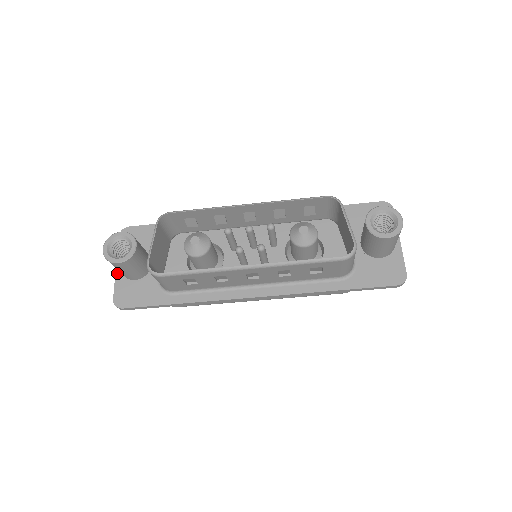
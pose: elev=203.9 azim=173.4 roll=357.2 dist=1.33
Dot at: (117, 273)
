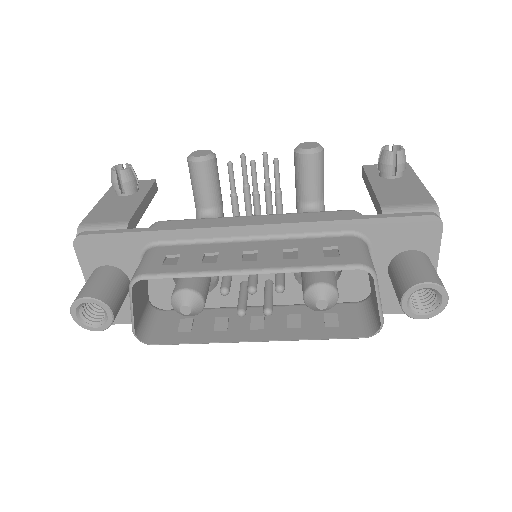
Dot at: occluded
